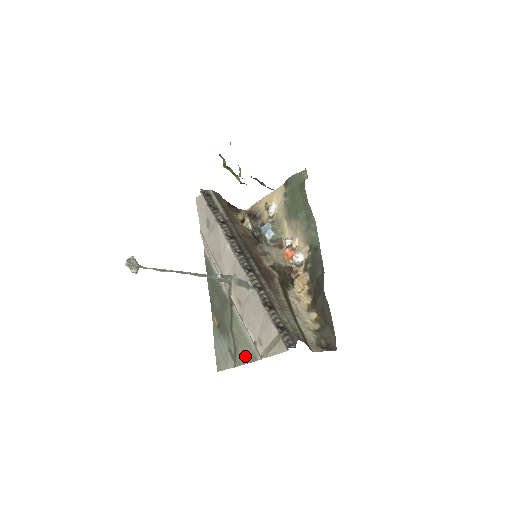
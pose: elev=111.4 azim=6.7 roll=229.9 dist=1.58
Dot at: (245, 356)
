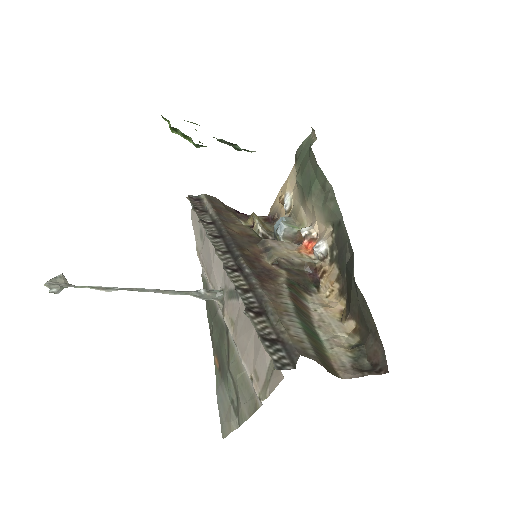
Dot at: (246, 405)
